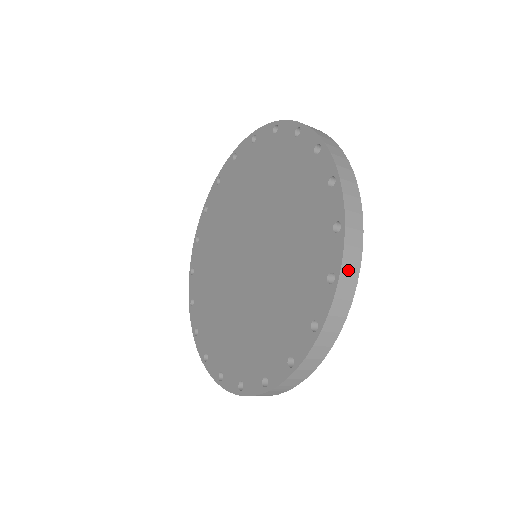
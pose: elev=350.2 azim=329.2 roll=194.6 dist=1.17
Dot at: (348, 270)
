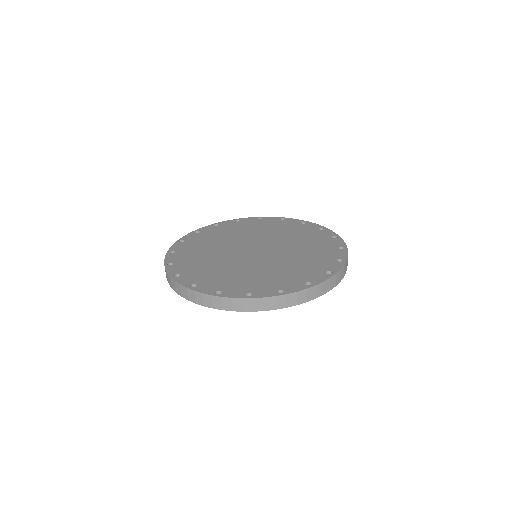
Dot at: occluded
